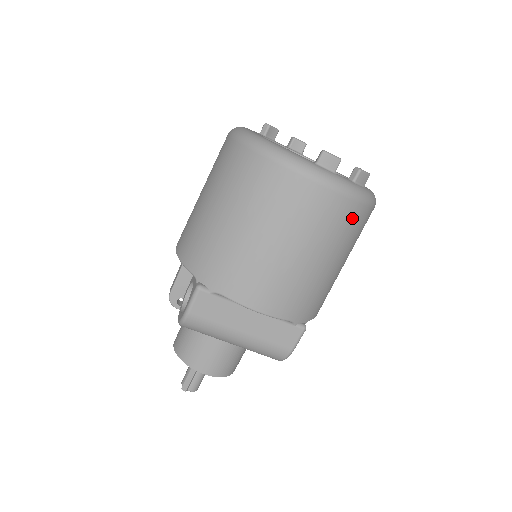
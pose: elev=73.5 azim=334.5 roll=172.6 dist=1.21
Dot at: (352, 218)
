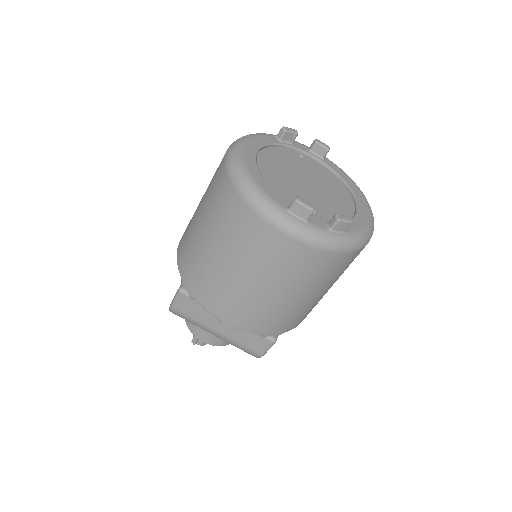
Dot at: (323, 264)
